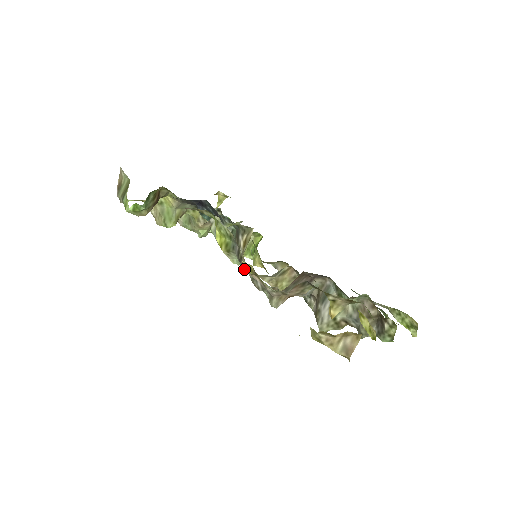
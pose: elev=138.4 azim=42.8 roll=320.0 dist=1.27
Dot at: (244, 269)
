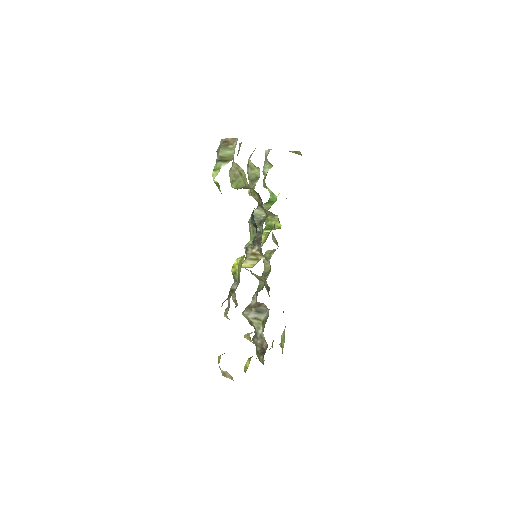
Dot at: occluded
